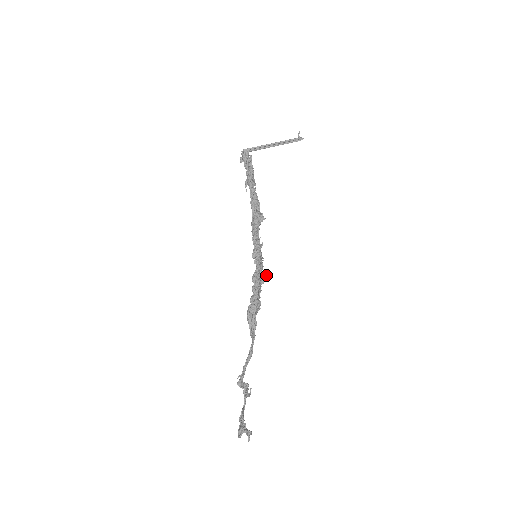
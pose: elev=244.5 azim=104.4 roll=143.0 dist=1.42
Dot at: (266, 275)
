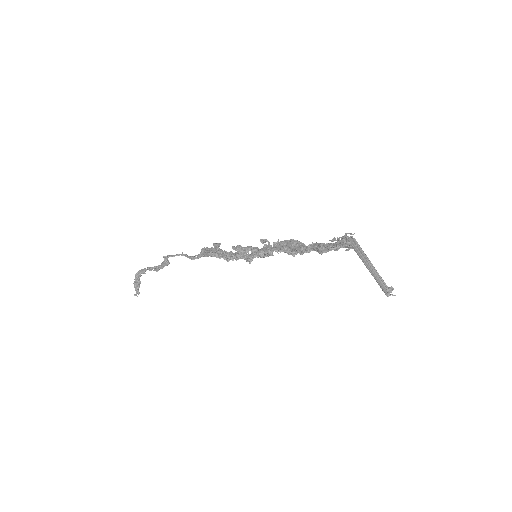
Dot at: (255, 249)
